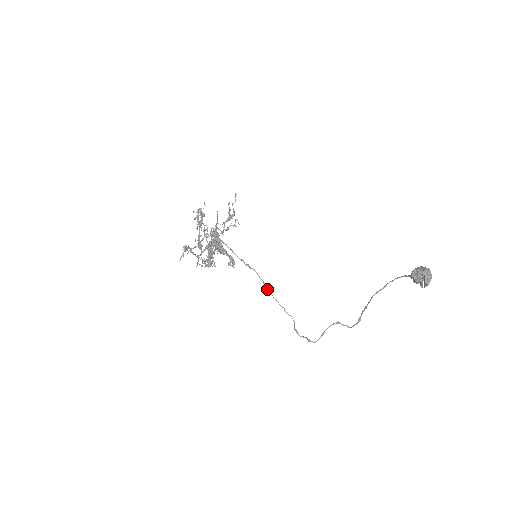
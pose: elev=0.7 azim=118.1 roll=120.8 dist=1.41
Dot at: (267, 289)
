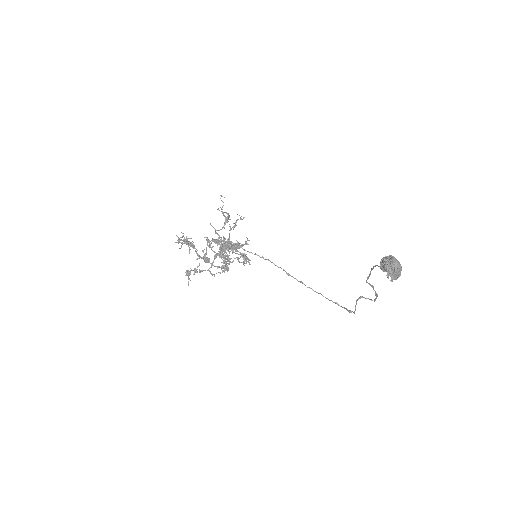
Dot at: (288, 275)
